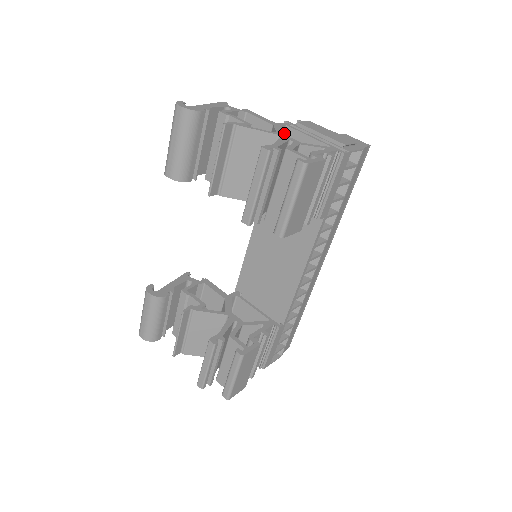
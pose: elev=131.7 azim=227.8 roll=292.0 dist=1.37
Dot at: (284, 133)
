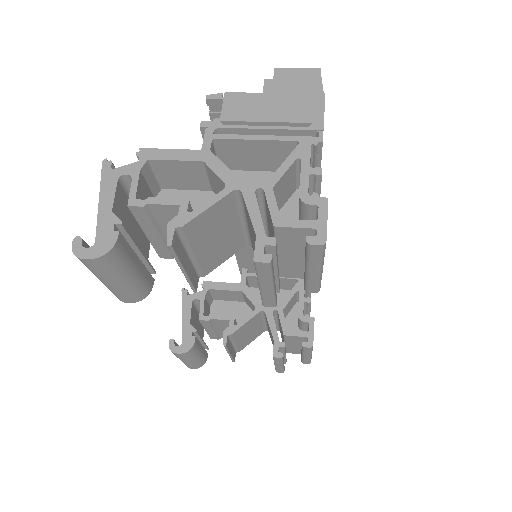
Dot at: (233, 174)
